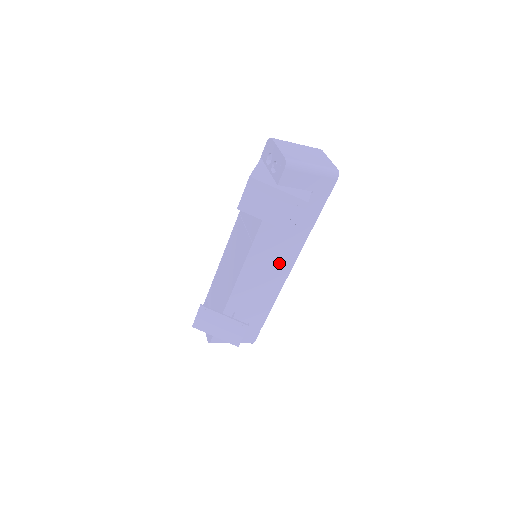
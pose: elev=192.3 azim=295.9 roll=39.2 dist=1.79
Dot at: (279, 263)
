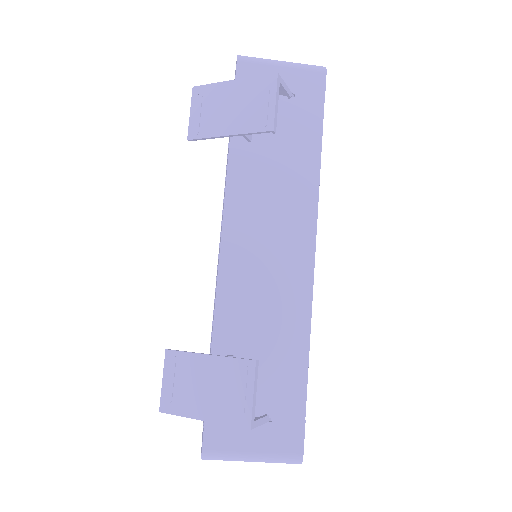
Dot at: (287, 234)
